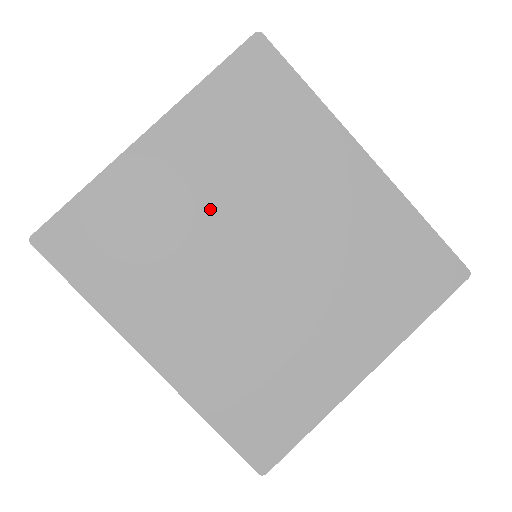
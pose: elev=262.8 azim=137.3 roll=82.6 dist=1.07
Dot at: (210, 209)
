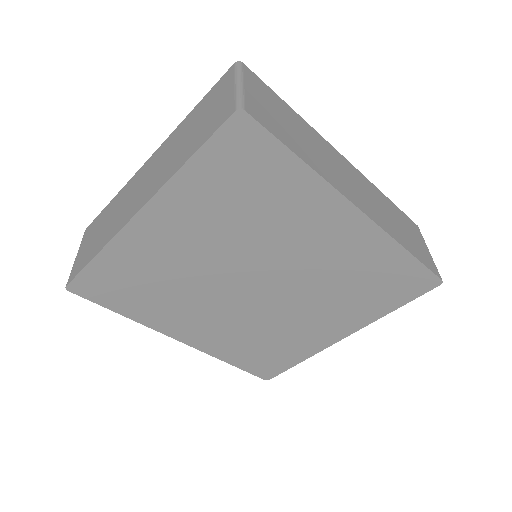
Dot at: (210, 260)
